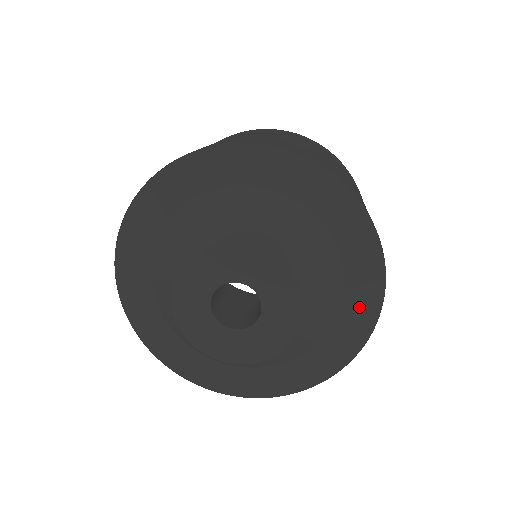
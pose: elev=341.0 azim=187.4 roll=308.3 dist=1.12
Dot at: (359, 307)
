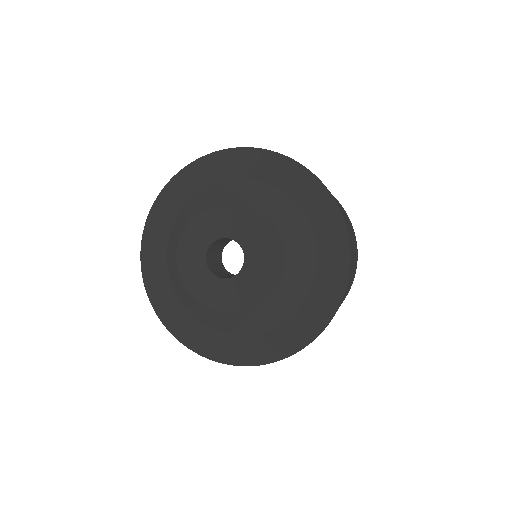
Dot at: (324, 219)
